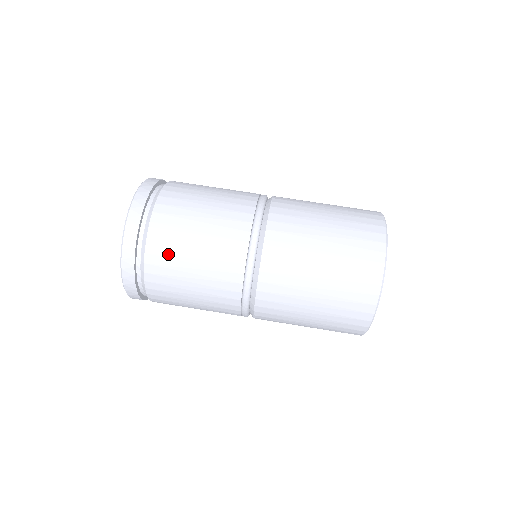
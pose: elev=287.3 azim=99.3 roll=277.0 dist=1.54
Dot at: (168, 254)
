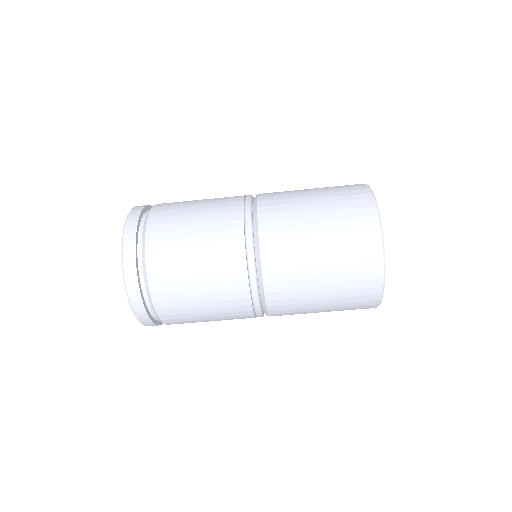
Dot at: (177, 306)
